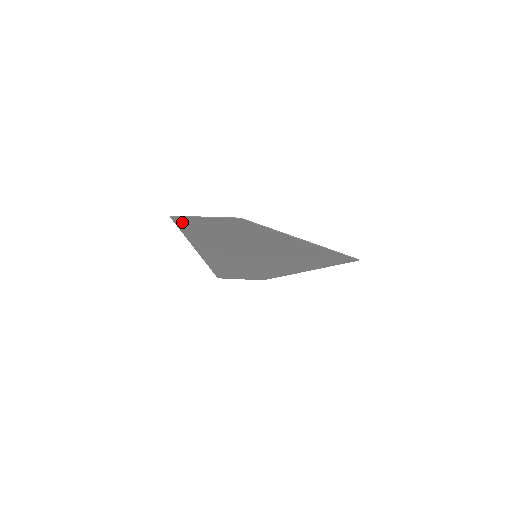
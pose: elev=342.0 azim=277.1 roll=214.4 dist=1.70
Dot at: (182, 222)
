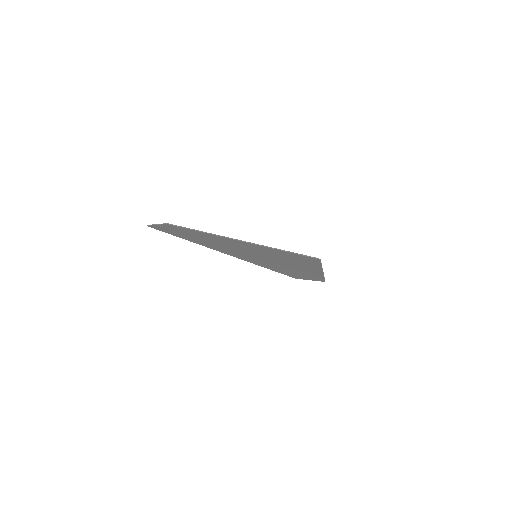
Dot at: (159, 229)
